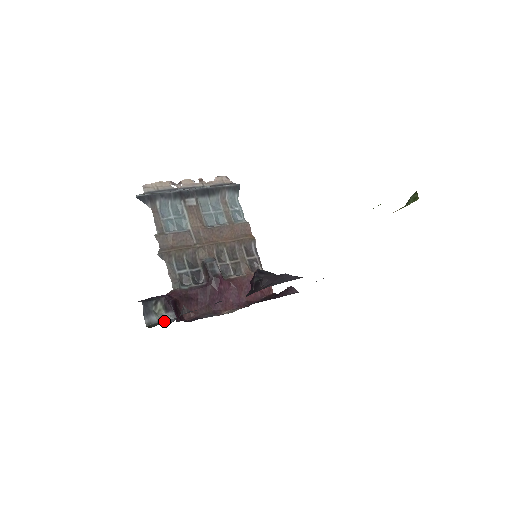
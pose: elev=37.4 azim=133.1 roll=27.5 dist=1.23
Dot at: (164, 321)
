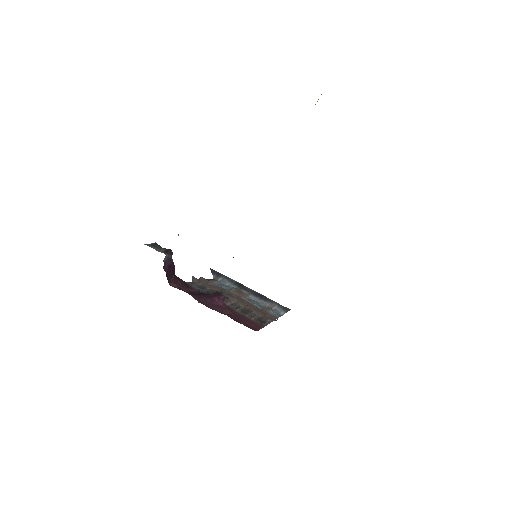
Dot at: (157, 250)
